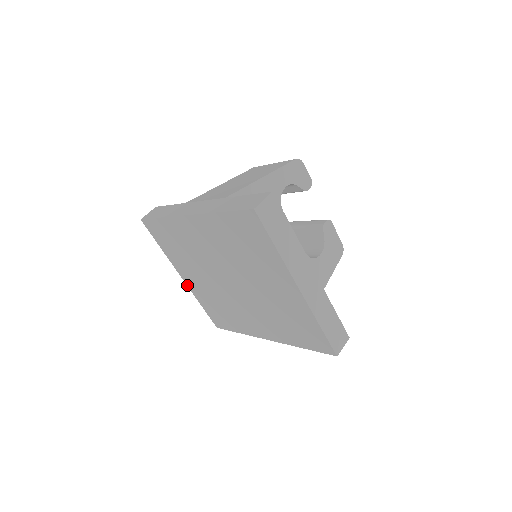
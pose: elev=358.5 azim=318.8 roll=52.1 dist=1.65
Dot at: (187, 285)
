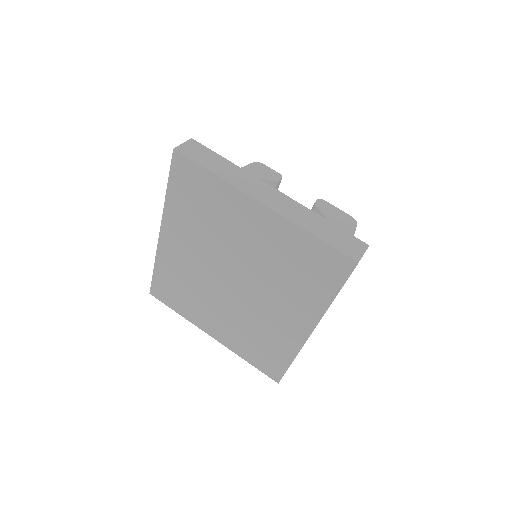
Dot at: (221, 343)
